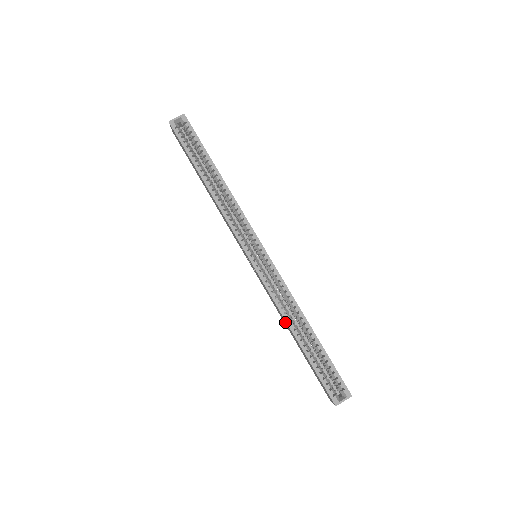
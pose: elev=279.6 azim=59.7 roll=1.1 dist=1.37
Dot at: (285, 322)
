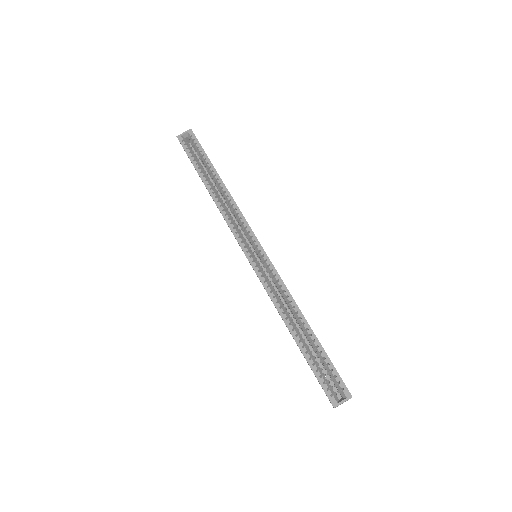
Dot at: (282, 319)
